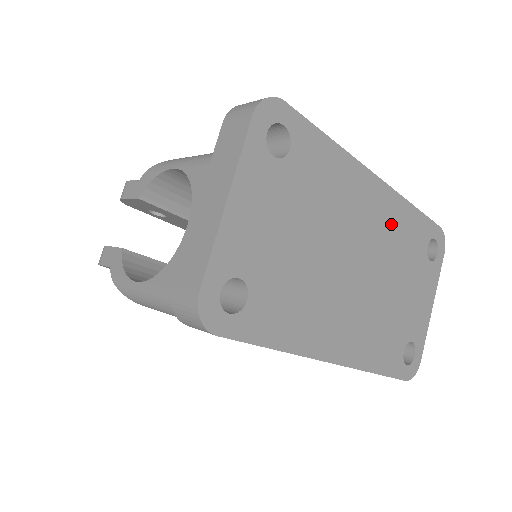
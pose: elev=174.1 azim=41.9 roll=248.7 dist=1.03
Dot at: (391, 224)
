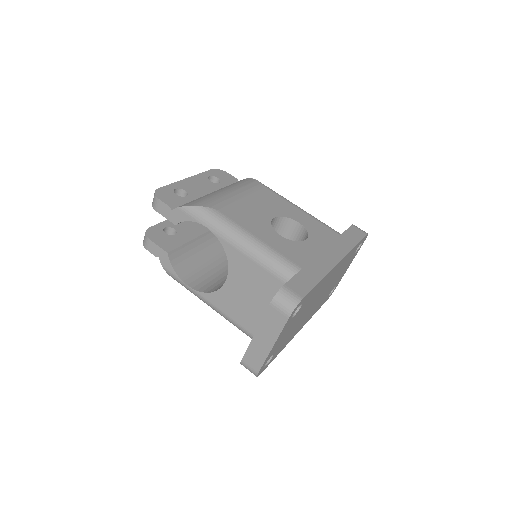
Dot at: (340, 267)
